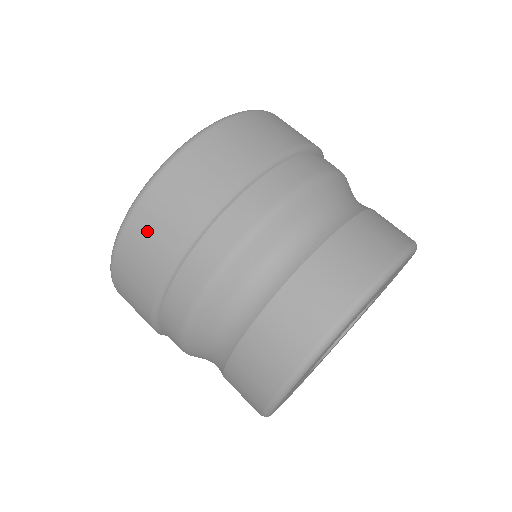
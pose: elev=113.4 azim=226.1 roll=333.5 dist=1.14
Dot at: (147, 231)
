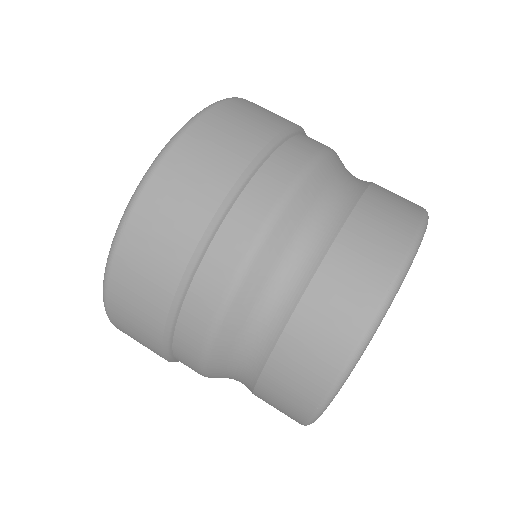
Dot at: (128, 311)
